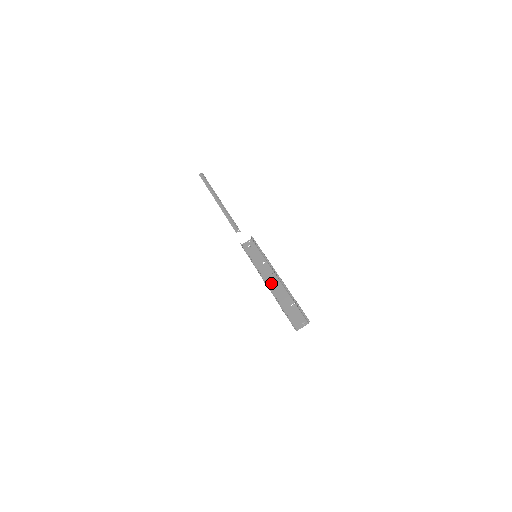
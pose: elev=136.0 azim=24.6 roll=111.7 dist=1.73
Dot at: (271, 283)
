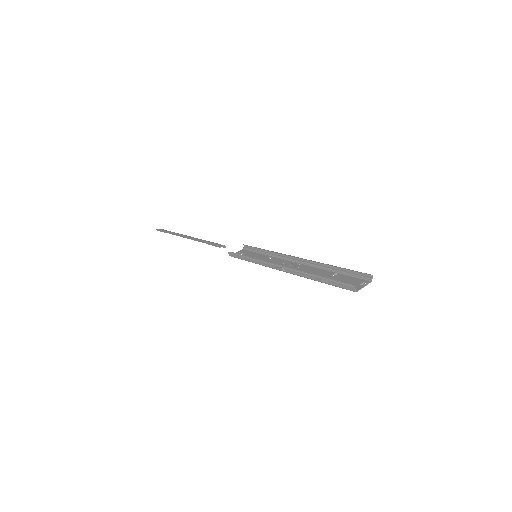
Dot at: occluded
